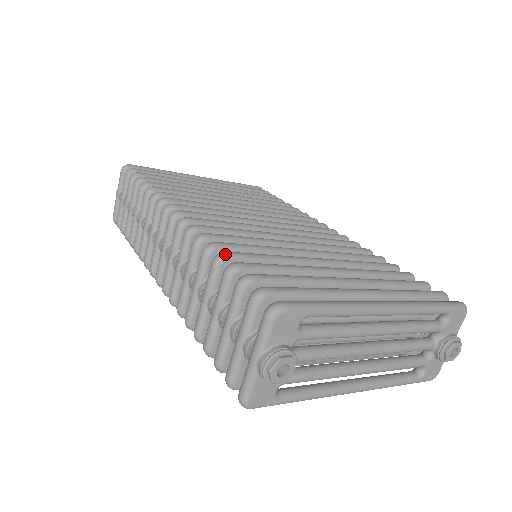
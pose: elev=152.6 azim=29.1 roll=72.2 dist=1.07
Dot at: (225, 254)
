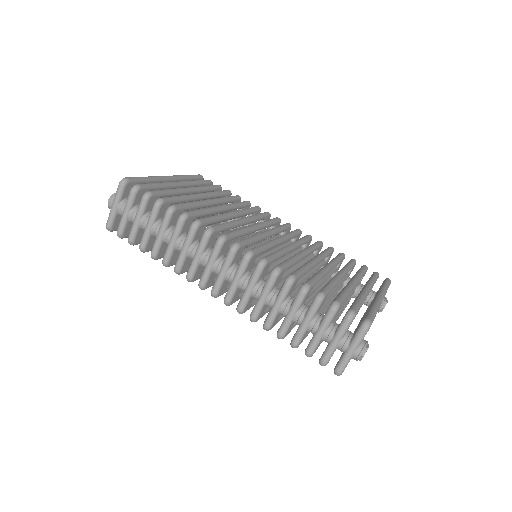
Dot at: (309, 286)
